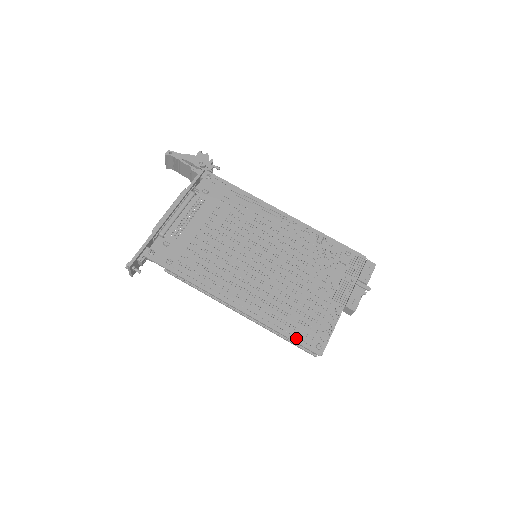
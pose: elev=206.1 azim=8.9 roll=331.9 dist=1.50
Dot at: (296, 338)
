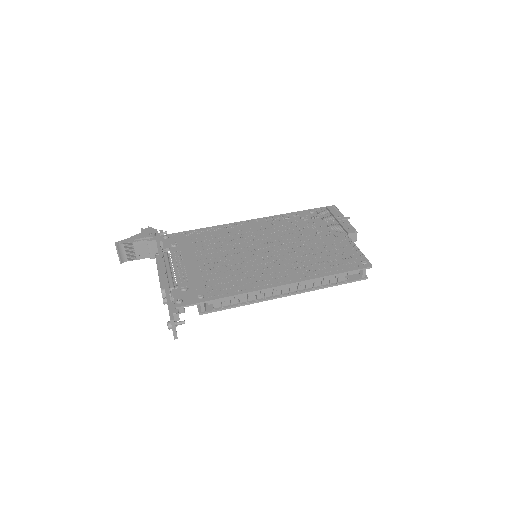
Dot at: (345, 270)
